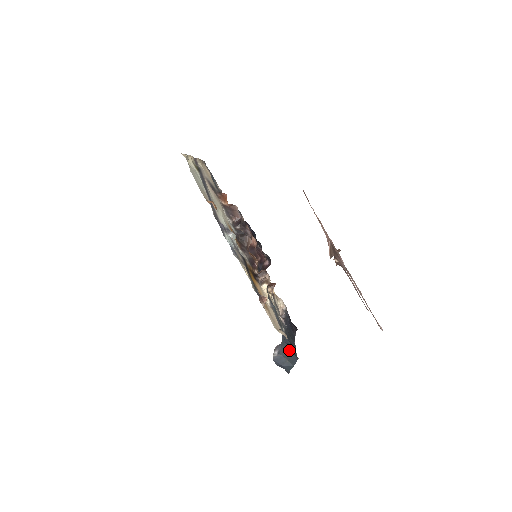
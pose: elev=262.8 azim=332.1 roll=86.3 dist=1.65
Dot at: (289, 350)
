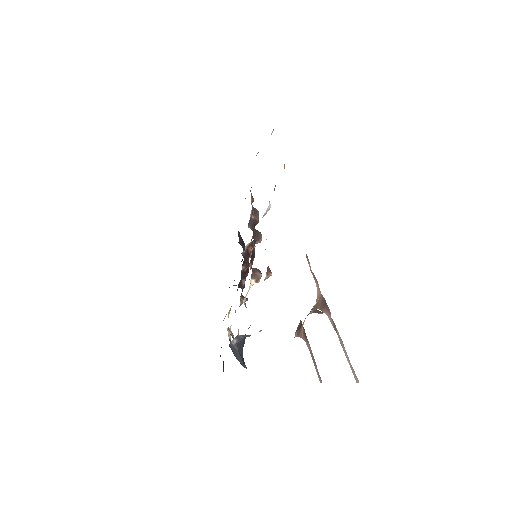
Dot at: occluded
